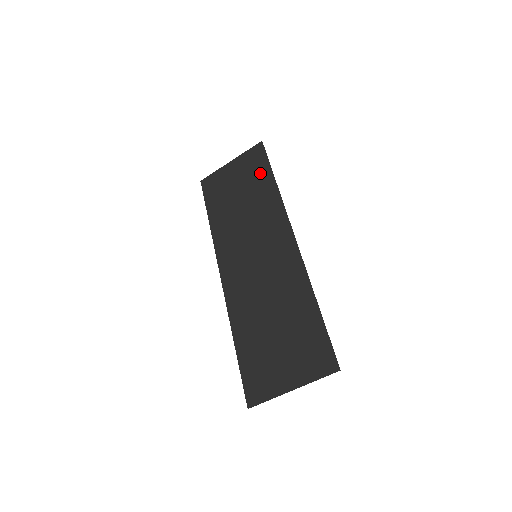
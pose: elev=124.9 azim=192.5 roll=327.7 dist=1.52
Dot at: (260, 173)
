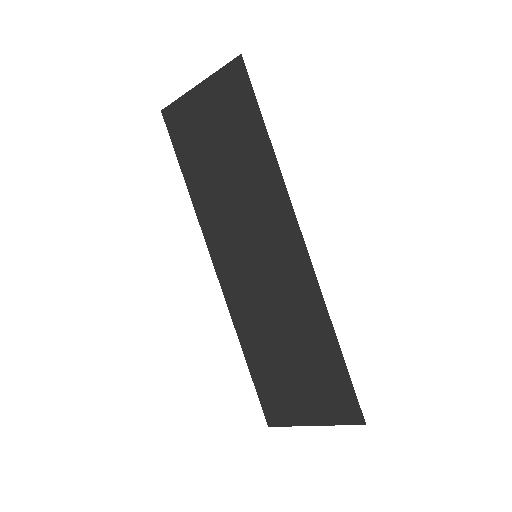
Dot at: (245, 120)
